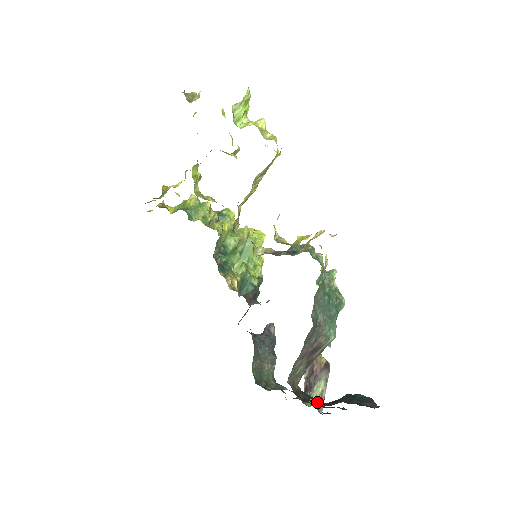
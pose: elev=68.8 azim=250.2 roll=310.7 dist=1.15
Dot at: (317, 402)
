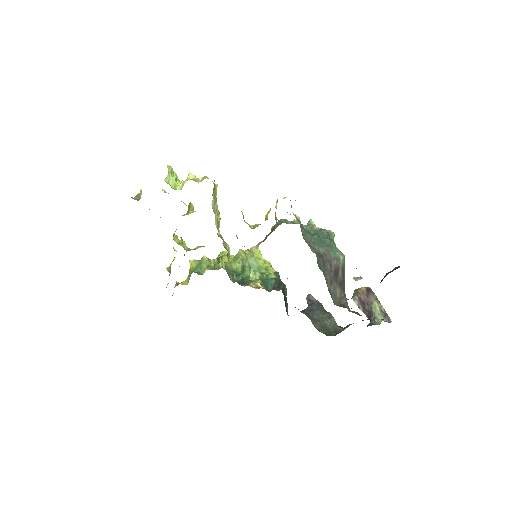
Dot at: occluded
